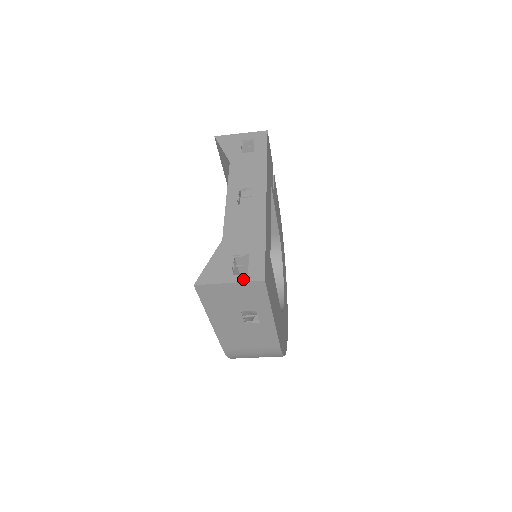
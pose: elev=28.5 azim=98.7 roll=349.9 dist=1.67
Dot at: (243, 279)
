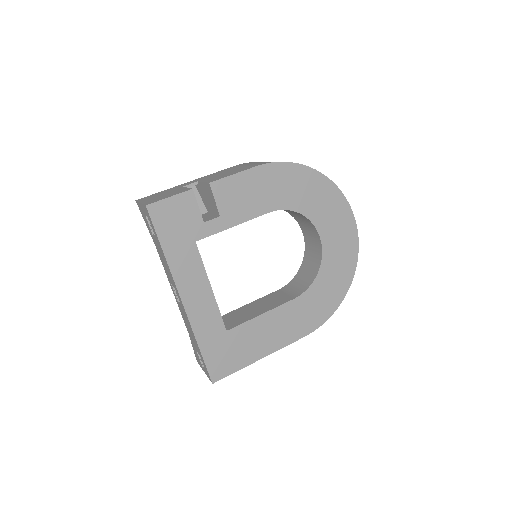
Dot at: occluded
